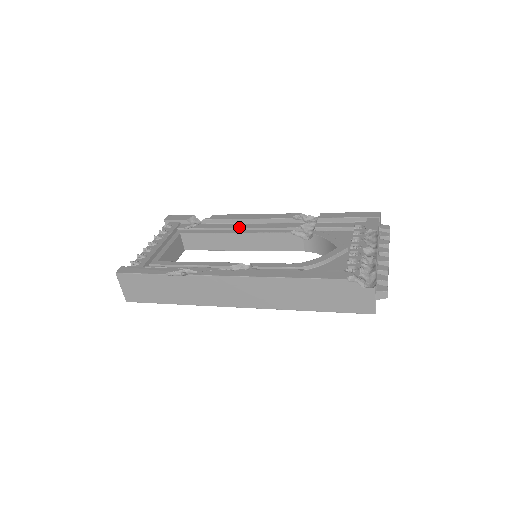
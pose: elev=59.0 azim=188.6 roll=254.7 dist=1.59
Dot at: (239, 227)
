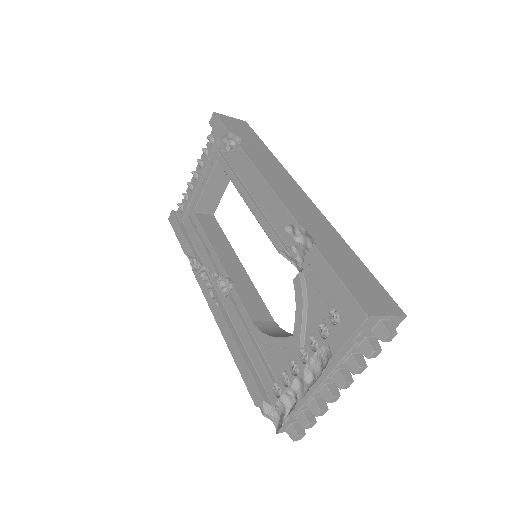
Dot at: (251, 193)
